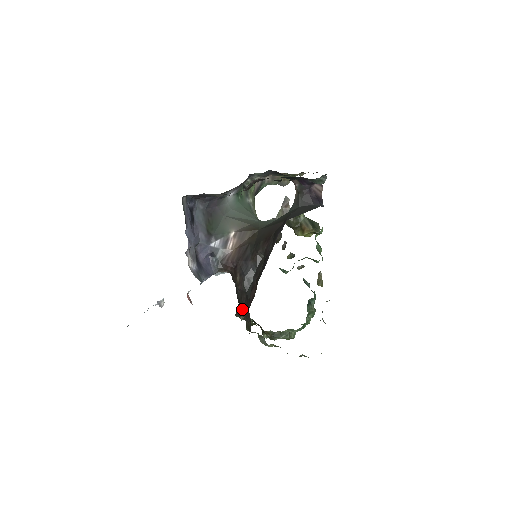
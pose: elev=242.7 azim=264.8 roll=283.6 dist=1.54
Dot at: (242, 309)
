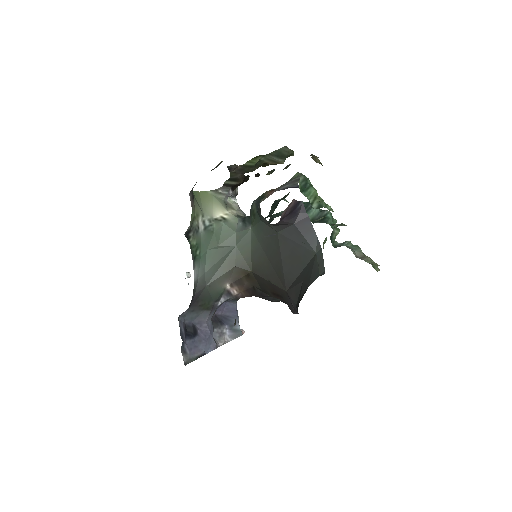
Dot at: occluded
